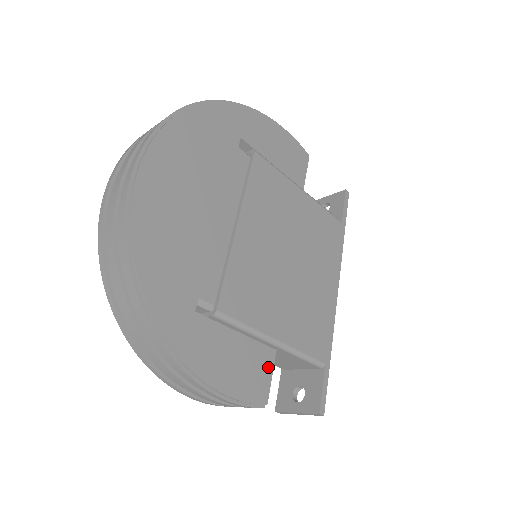
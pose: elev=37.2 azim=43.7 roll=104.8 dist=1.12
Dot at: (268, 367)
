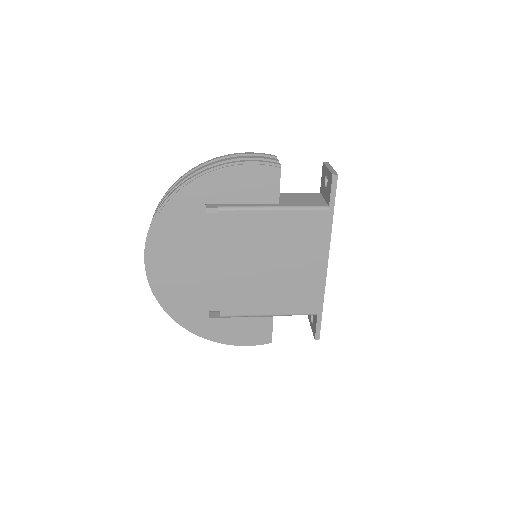
Dot at: (268, 326)
